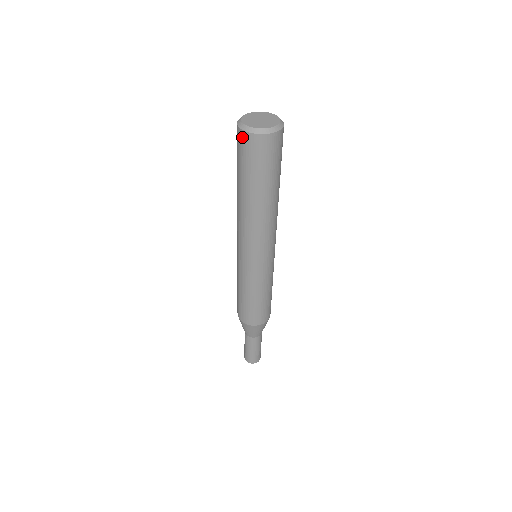
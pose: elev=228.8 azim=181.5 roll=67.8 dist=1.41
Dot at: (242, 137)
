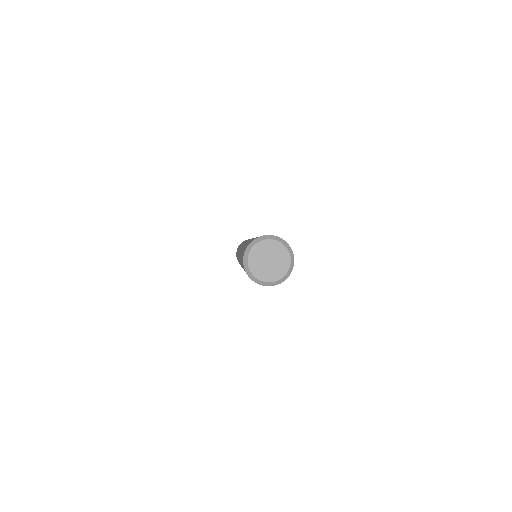
Dot at: (244, 268)
